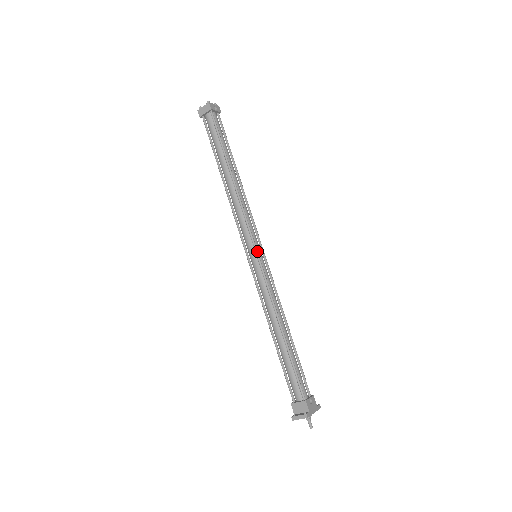
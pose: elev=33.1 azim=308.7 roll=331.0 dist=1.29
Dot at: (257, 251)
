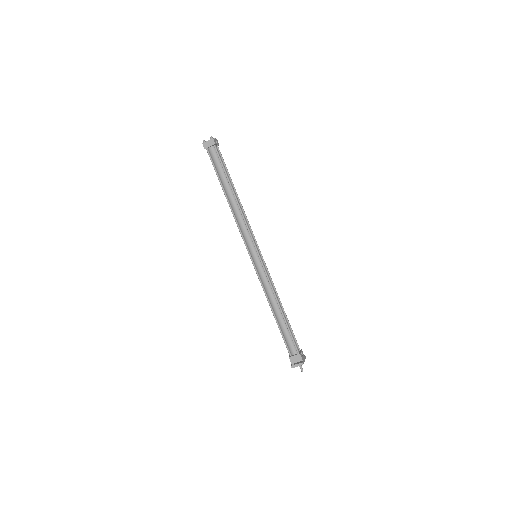
Dot at: (259, 253)
